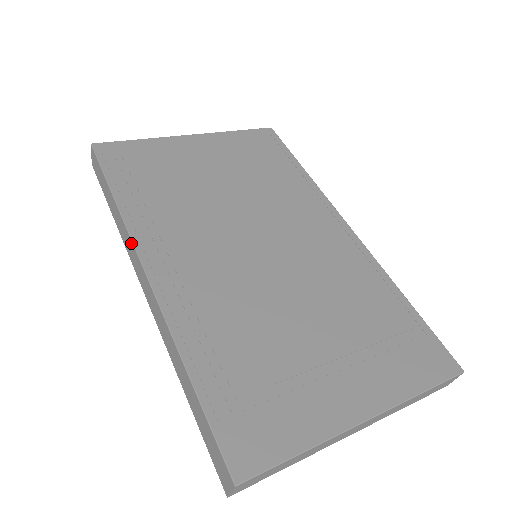
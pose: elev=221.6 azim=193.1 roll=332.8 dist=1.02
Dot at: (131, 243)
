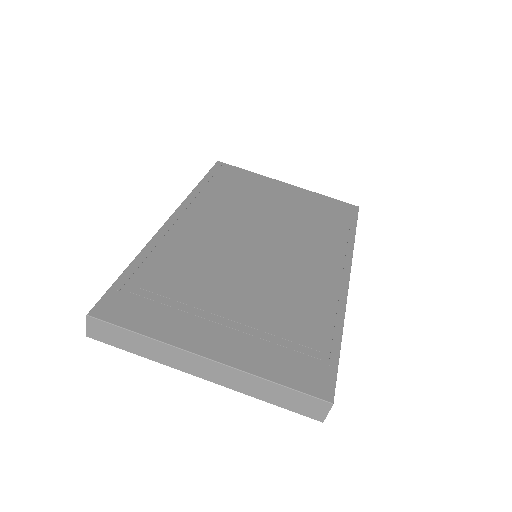
Dot at: (182, 205)
